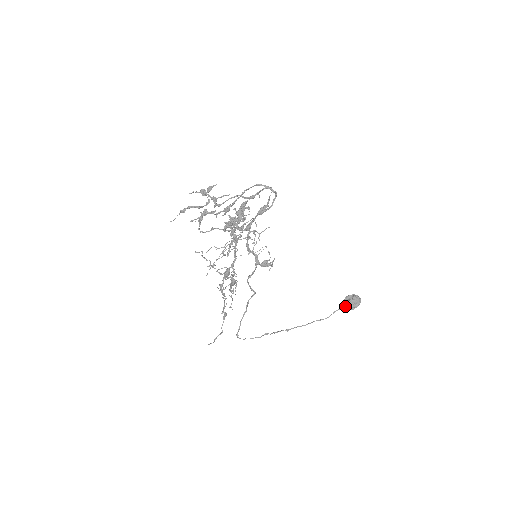
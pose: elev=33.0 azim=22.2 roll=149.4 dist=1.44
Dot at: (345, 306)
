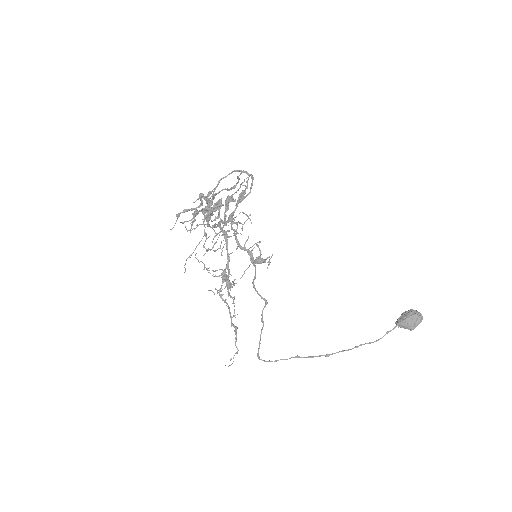
Dot at: (400, 324)
